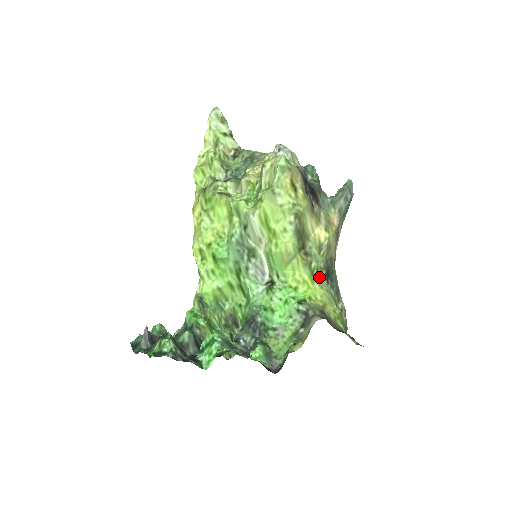
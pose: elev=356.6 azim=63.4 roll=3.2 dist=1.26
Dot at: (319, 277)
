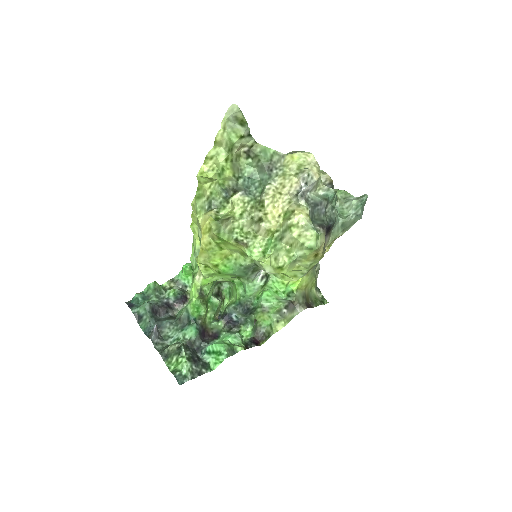
Dot at: occluded
